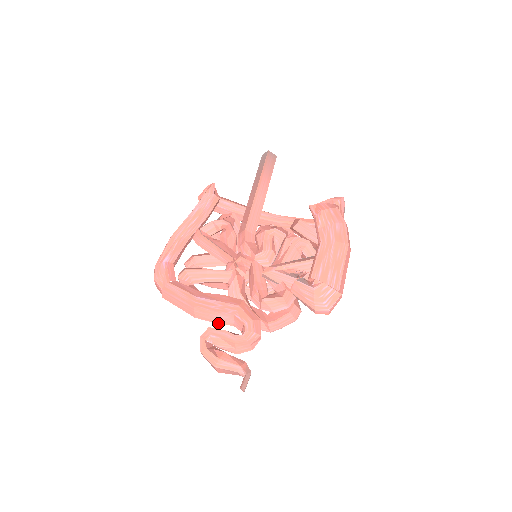
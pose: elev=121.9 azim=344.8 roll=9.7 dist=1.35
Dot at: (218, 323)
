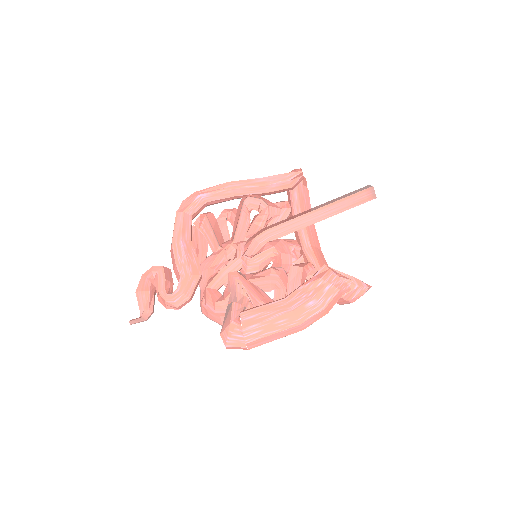
Dot at: (174, 270)
